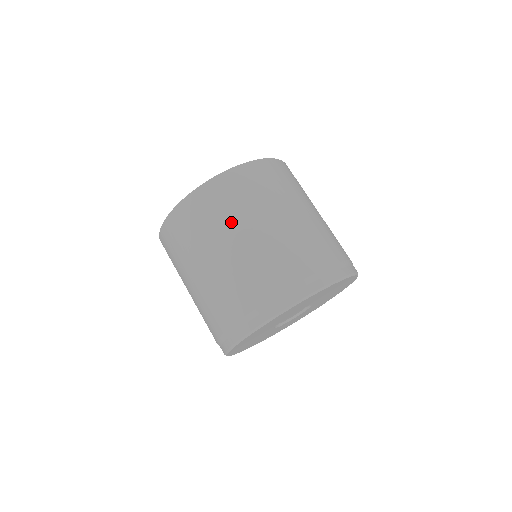
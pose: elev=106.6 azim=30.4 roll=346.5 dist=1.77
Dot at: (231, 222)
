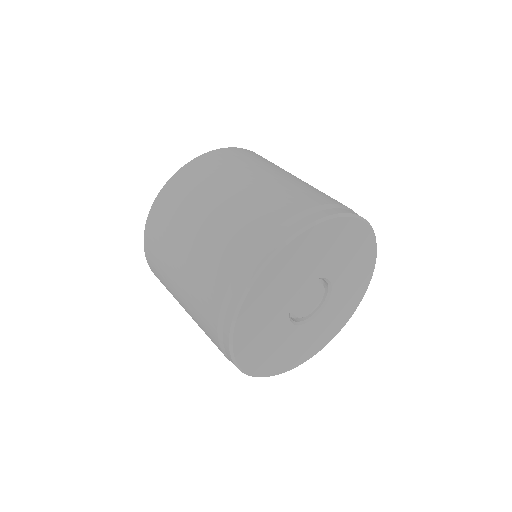
Dot at: (239, 171)
